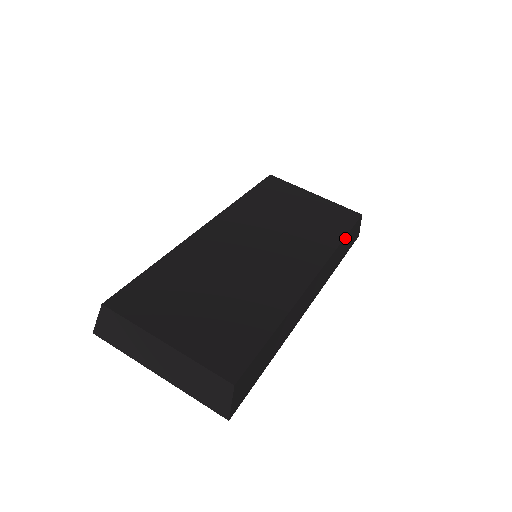
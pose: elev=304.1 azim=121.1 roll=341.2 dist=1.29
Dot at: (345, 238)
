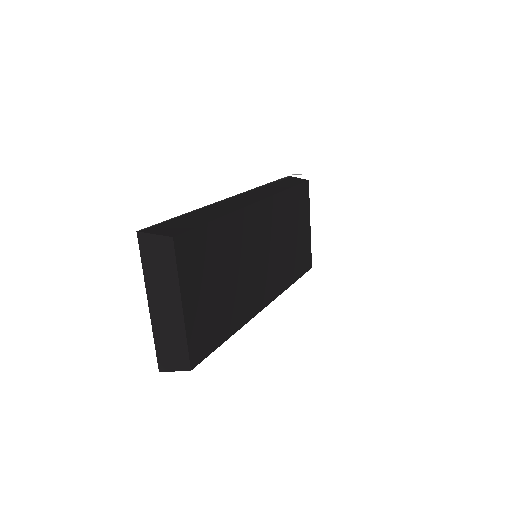
Dot at: (294, 281)
